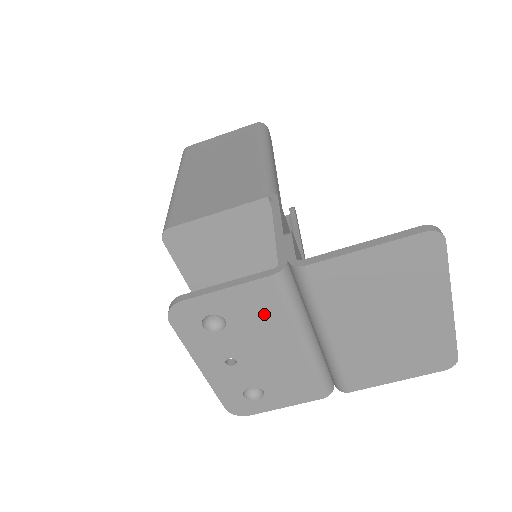
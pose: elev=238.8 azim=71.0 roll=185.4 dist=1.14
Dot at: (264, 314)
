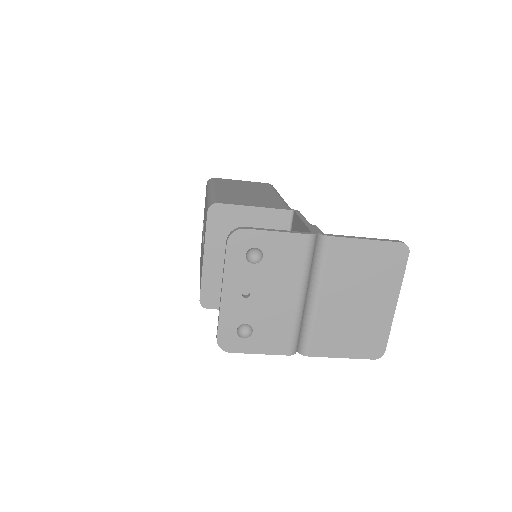
Dot at: (289, 262)
